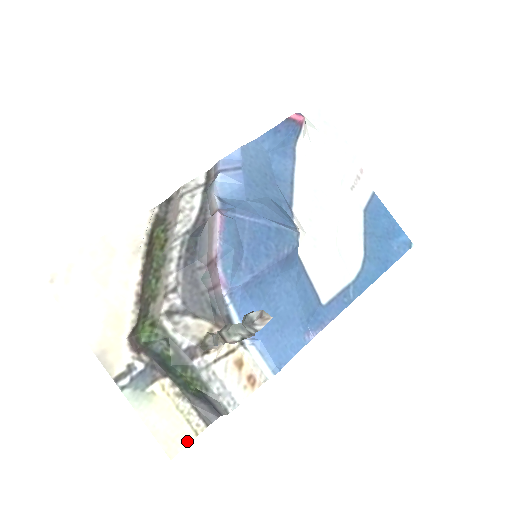
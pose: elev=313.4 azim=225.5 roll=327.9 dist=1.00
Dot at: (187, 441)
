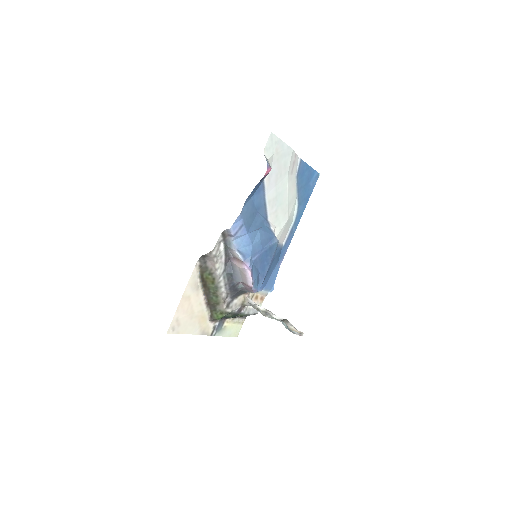
Dot at: (240, 328)
